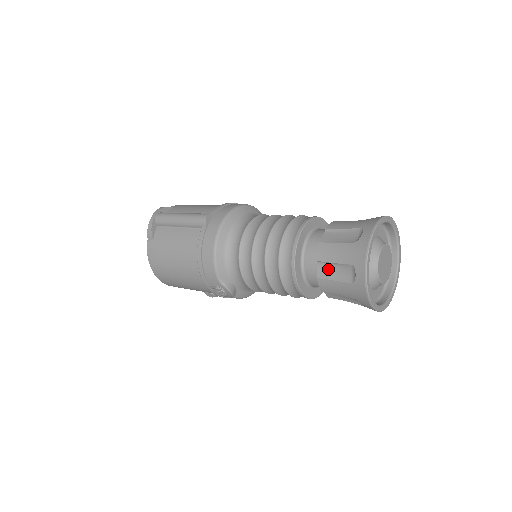
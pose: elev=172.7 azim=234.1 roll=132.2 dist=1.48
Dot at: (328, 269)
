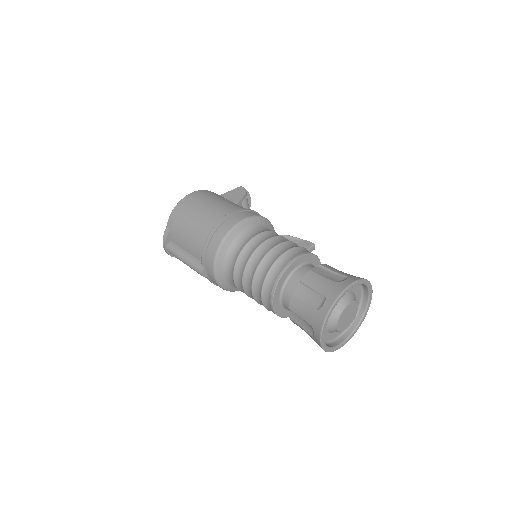
Dot at: occluded
